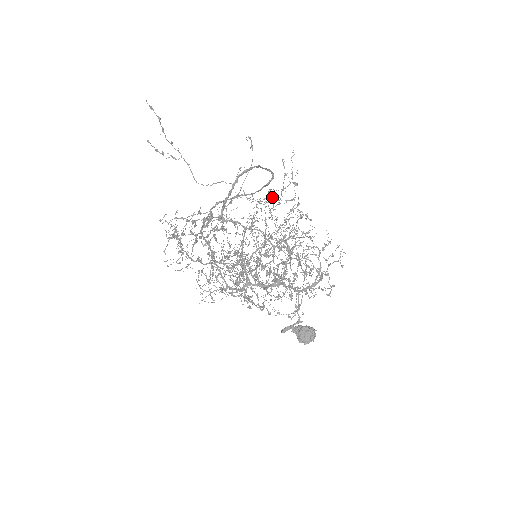
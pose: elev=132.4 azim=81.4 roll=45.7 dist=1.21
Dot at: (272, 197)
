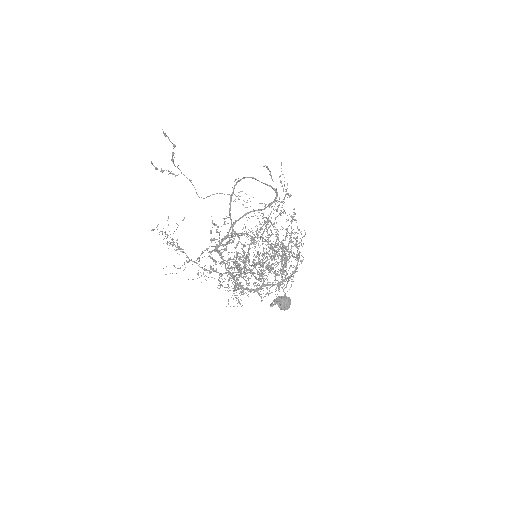
Dot at: (265, 205)
